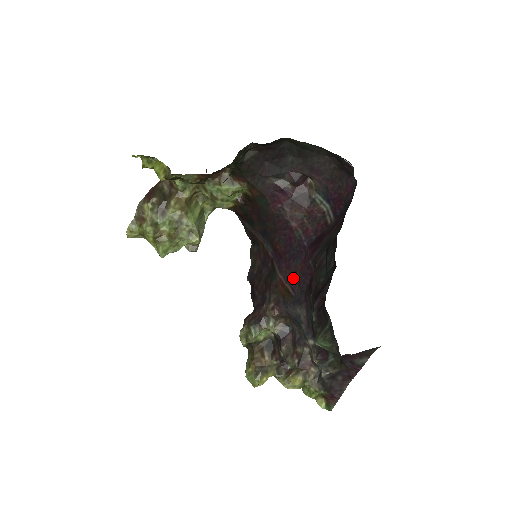
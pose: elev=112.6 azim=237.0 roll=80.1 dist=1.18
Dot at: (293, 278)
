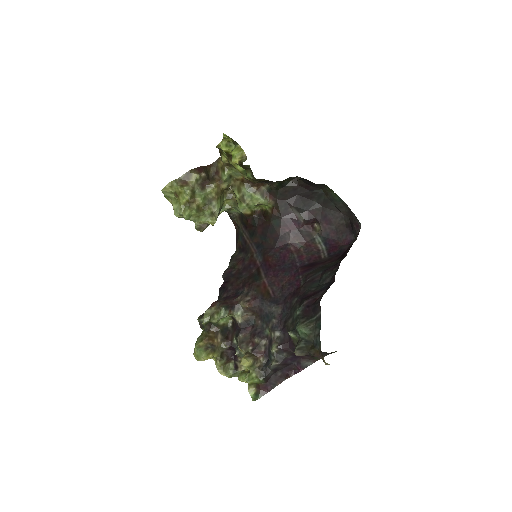
Dot at: (277, 284)
